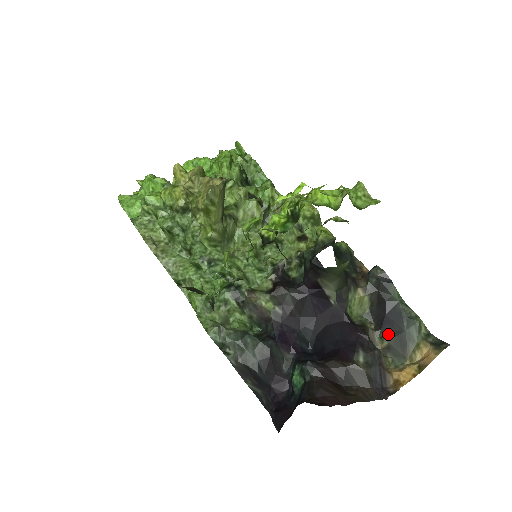
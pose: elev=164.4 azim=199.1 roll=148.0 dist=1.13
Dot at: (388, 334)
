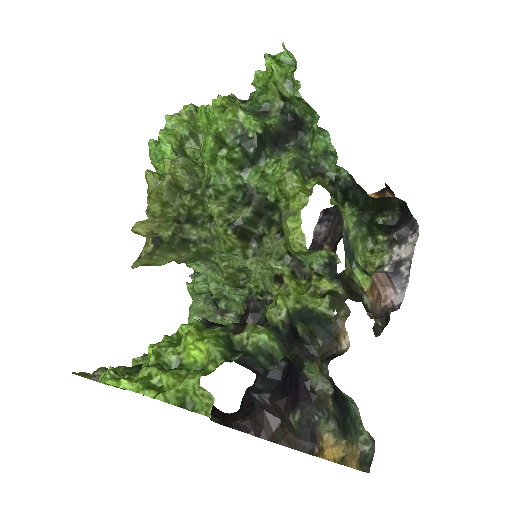
Dot at: (337, 410)
